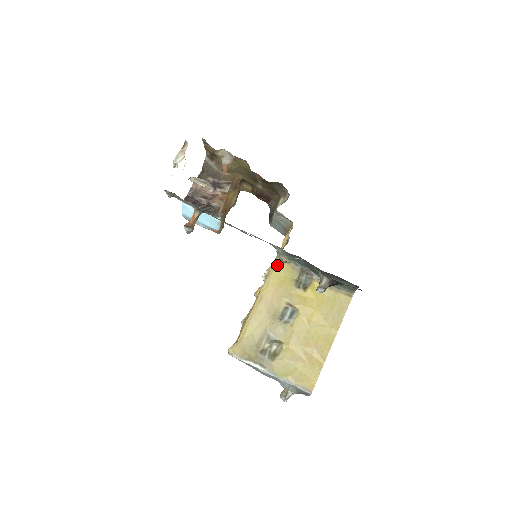
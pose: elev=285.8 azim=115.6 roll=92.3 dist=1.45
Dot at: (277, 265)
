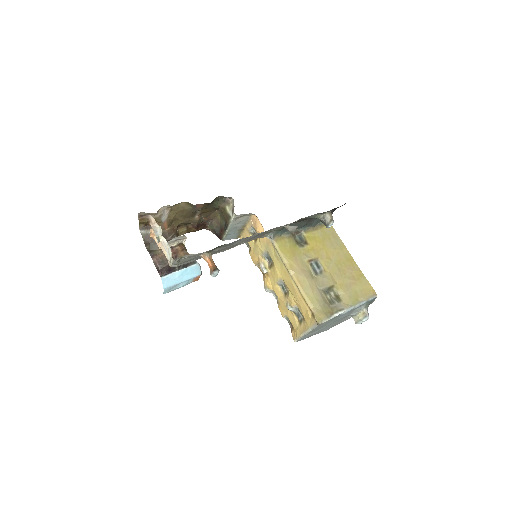
Dot at: (278, 245)
